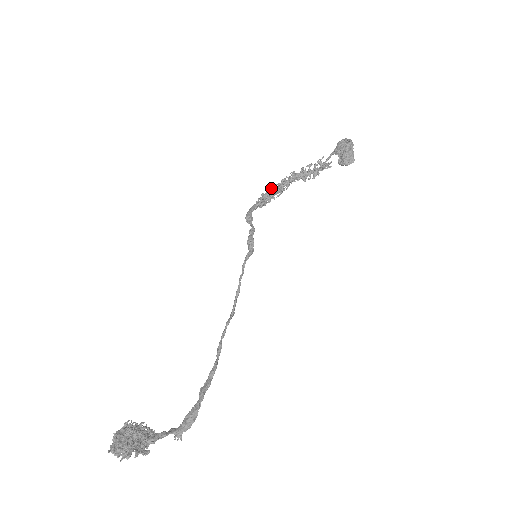
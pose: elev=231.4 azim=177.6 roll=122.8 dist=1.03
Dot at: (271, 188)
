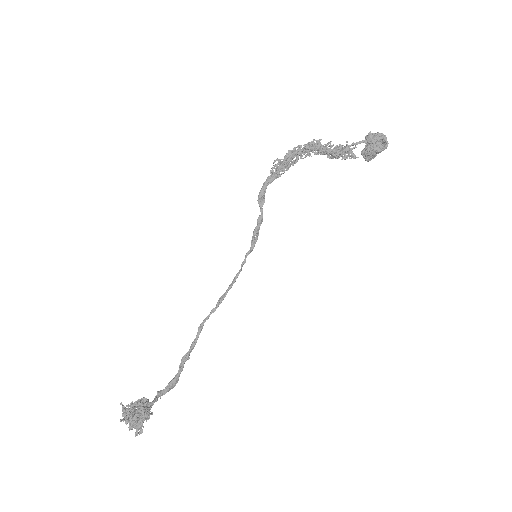
Dot at: (293, 156)
